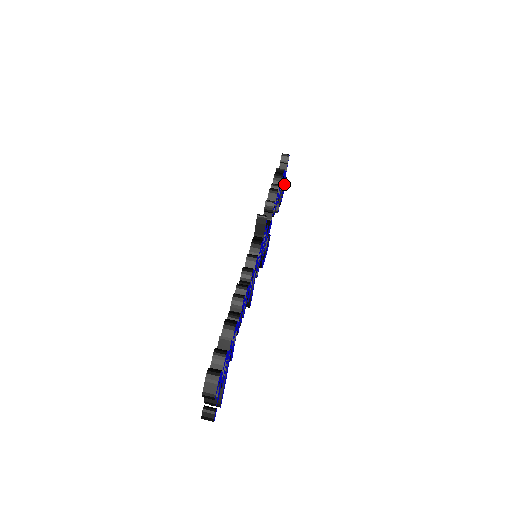
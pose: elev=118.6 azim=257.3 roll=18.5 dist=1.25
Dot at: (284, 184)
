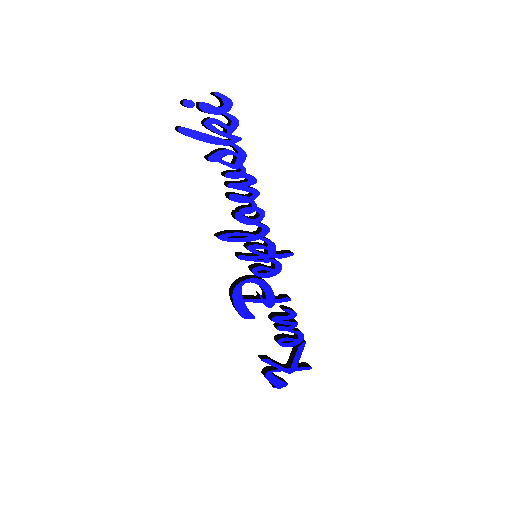
Dot at: (282, 380)
